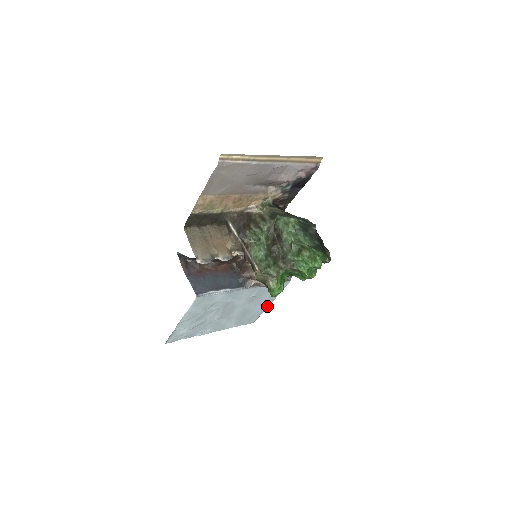
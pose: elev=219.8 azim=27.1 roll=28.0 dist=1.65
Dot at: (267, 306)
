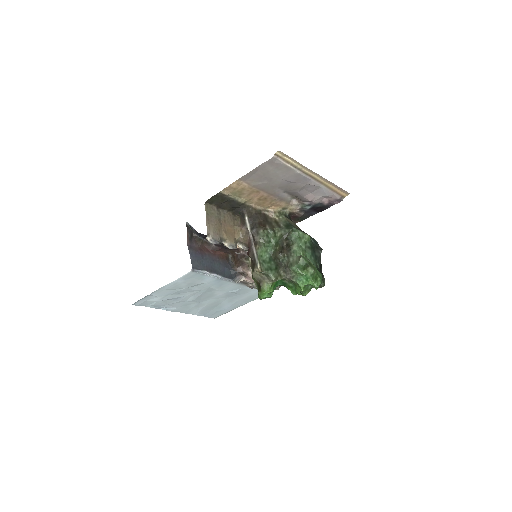
Dot at: (236, 307)
